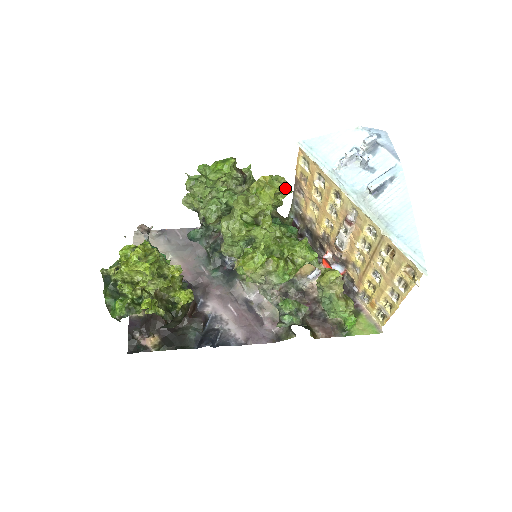
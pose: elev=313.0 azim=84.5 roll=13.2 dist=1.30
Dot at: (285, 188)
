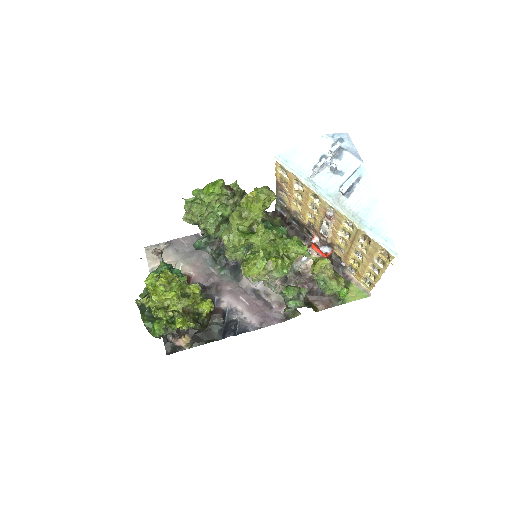
Dot at: (270, 196)
